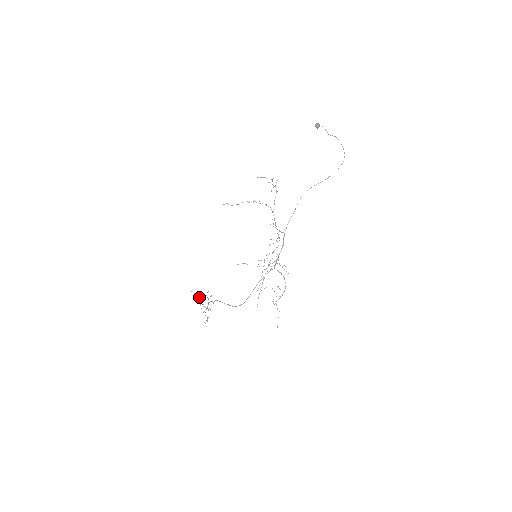
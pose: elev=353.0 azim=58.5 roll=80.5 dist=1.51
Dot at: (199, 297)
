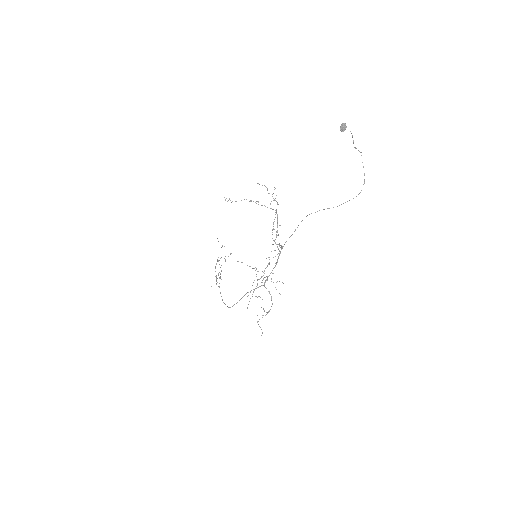
Dot at: occluded
